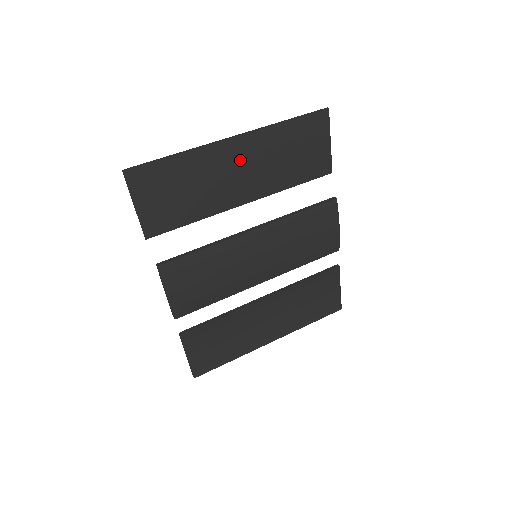
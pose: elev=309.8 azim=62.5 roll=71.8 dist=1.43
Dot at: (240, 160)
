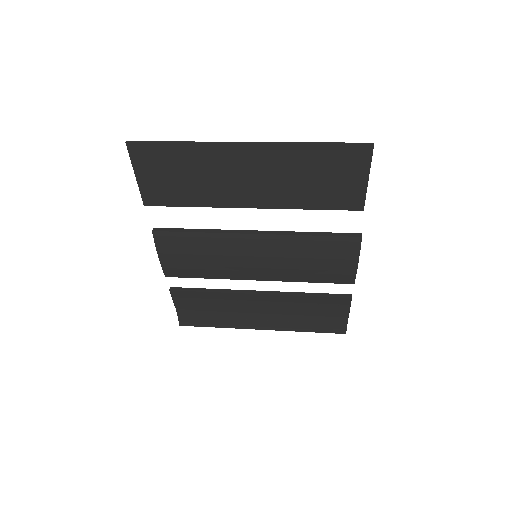
Dot at: (251, 167)
